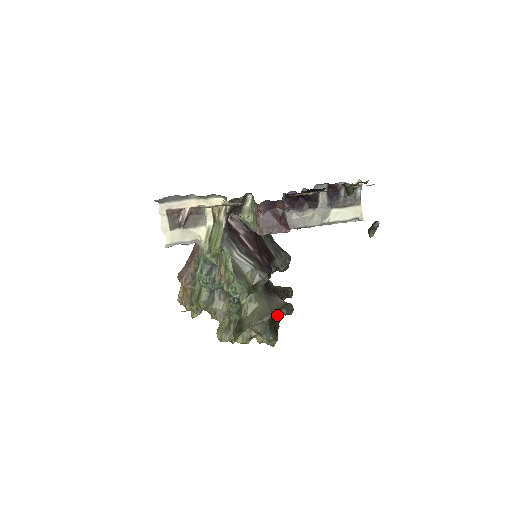
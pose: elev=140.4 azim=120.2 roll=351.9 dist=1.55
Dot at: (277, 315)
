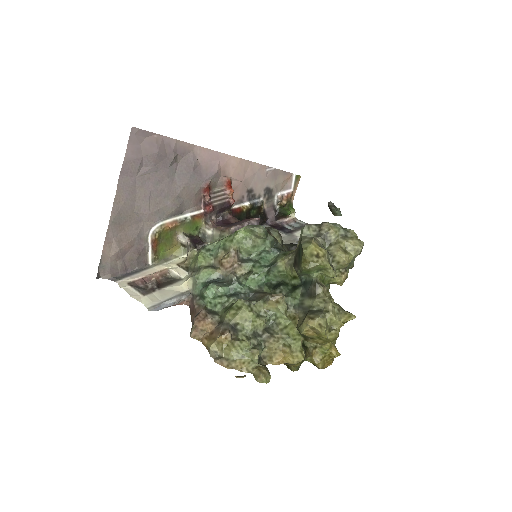
Dot at: occluded
